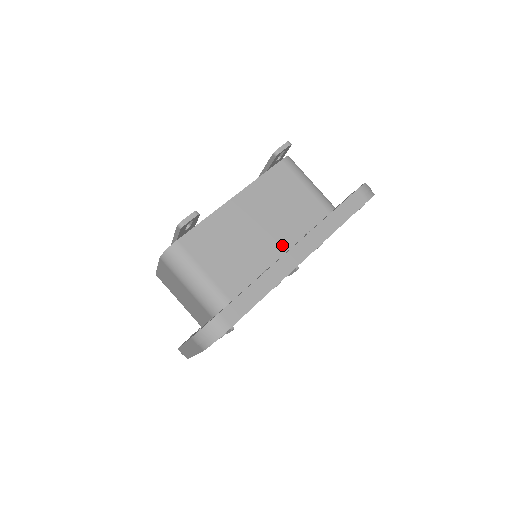
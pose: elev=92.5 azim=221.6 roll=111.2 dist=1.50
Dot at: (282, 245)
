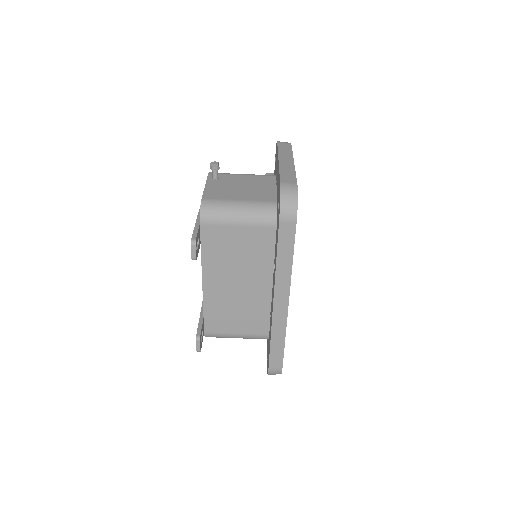
Dot at: (265, 281)
